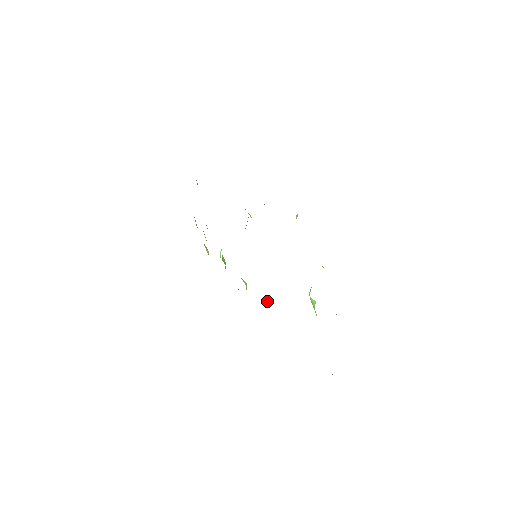
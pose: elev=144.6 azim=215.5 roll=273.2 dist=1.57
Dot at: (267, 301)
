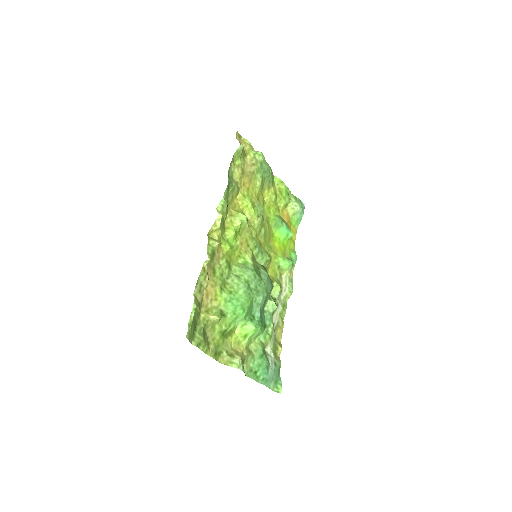
Dot at: (273, 295)
